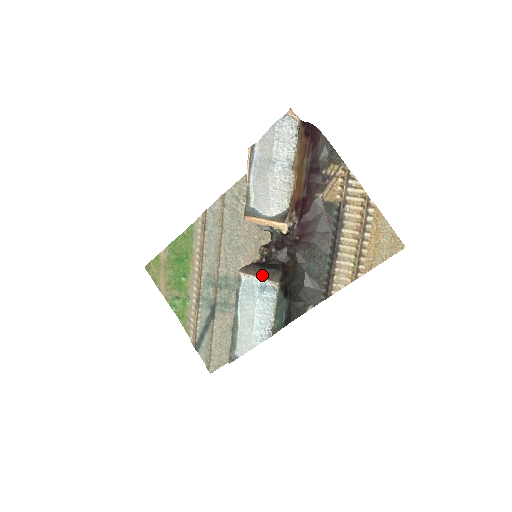
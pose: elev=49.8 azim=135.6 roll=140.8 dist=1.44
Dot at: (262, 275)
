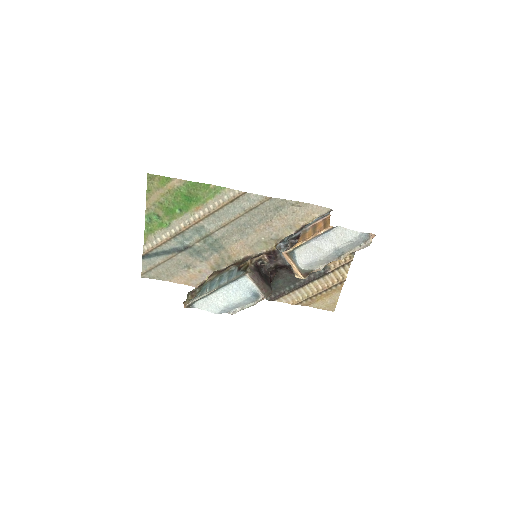
Dot at: (261, 287)
